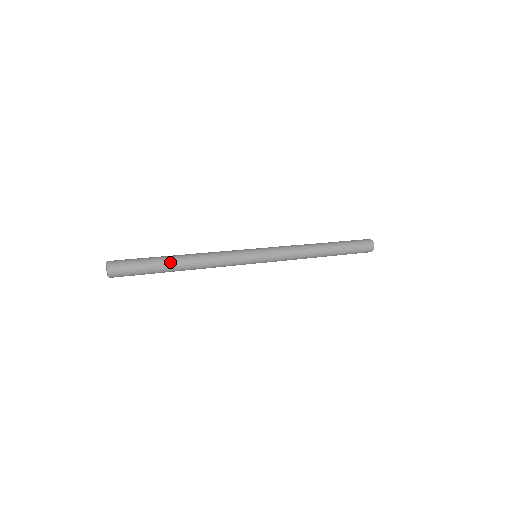
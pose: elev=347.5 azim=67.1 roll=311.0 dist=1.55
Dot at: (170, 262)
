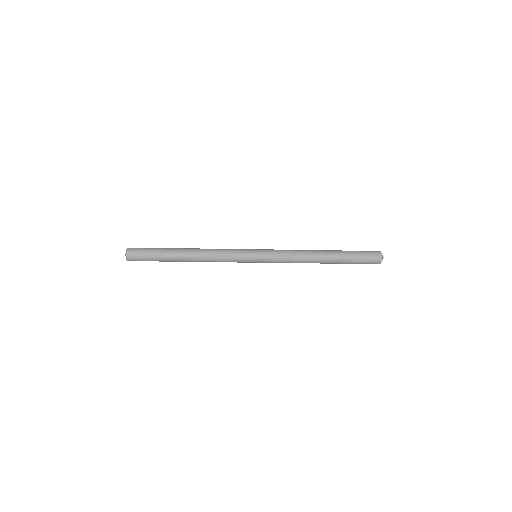
Dot at: (177, 248)
